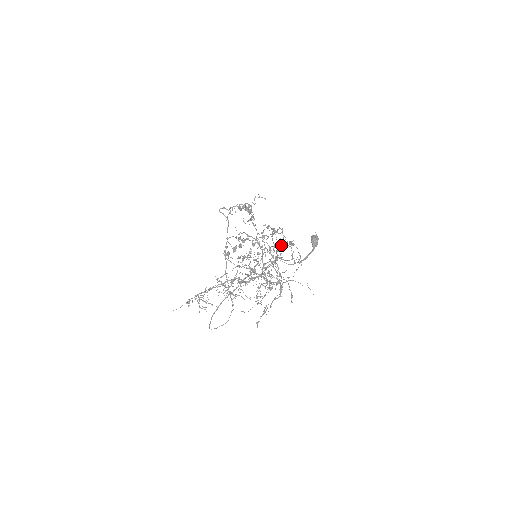
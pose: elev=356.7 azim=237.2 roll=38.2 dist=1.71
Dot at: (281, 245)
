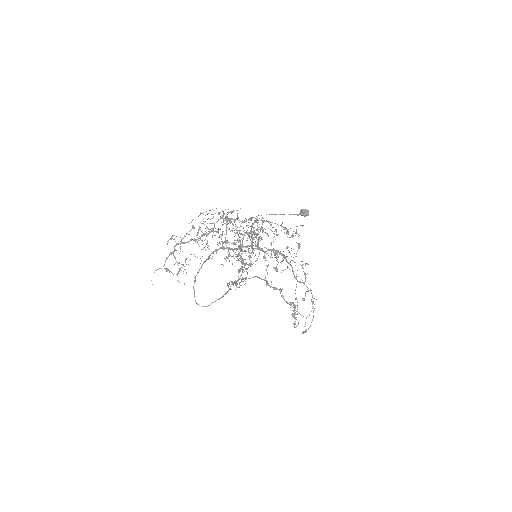
Dot at: occluded
